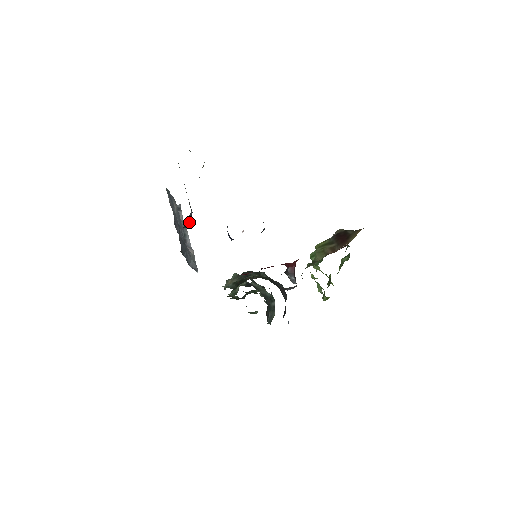
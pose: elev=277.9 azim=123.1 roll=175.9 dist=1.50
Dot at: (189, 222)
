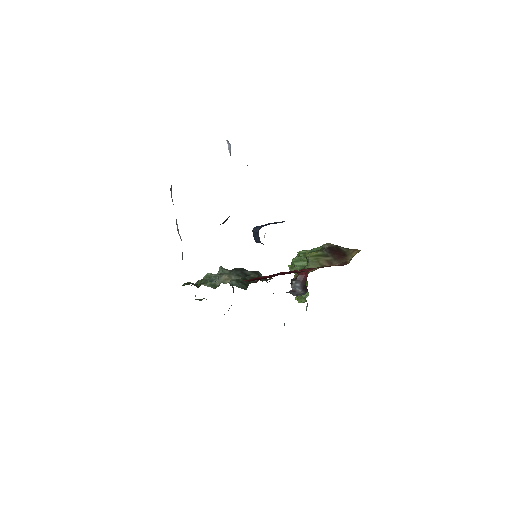
Dot at: (226, 219)
